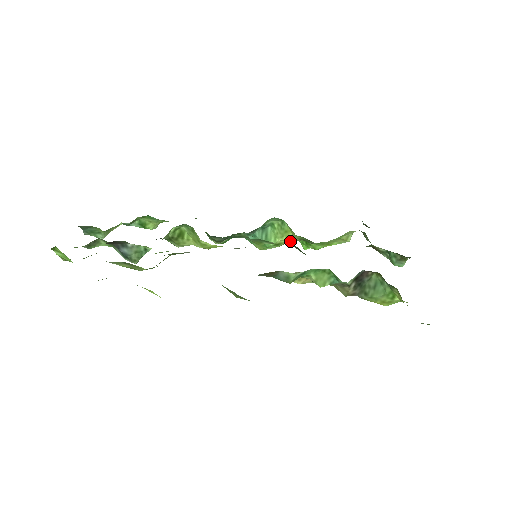
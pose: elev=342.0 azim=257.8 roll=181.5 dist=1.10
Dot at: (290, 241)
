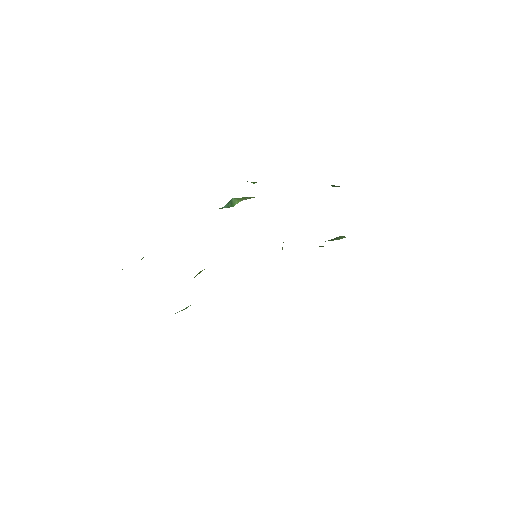
Dot at: occluded
